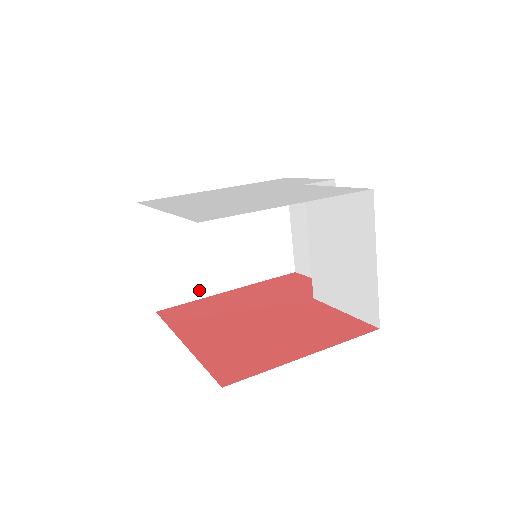
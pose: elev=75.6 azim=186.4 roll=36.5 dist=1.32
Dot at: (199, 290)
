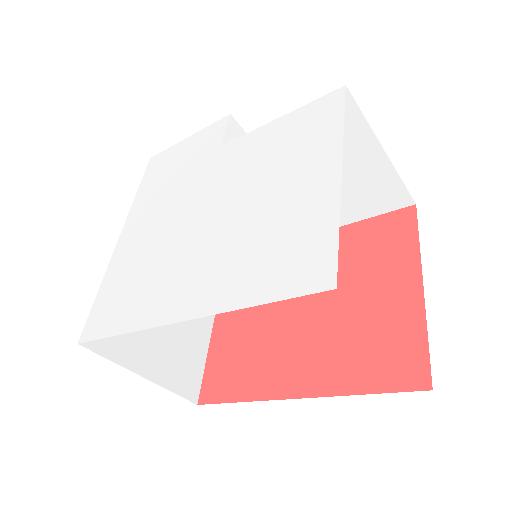
Dot at: (201, 341)
